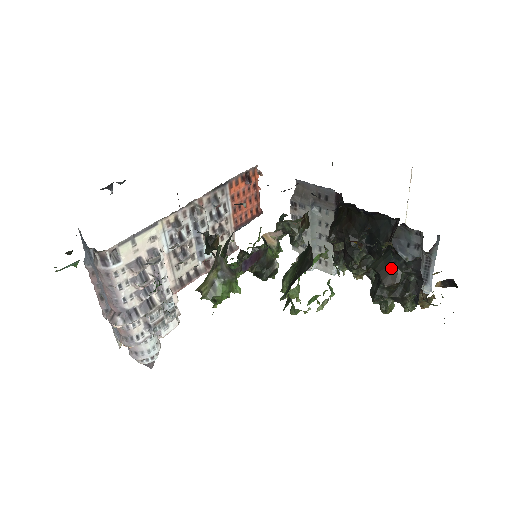
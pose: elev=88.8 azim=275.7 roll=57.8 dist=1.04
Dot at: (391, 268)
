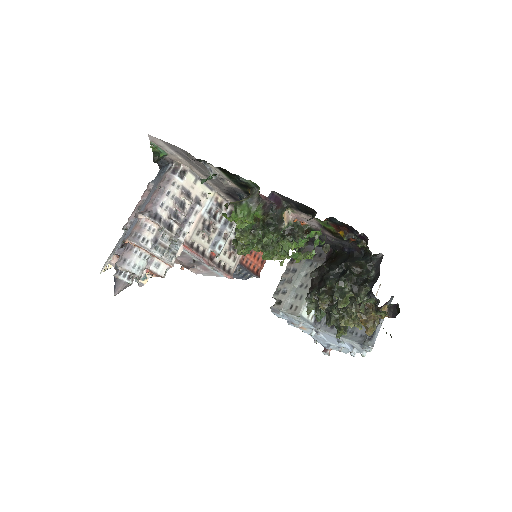
Dot at: (359, 261)
